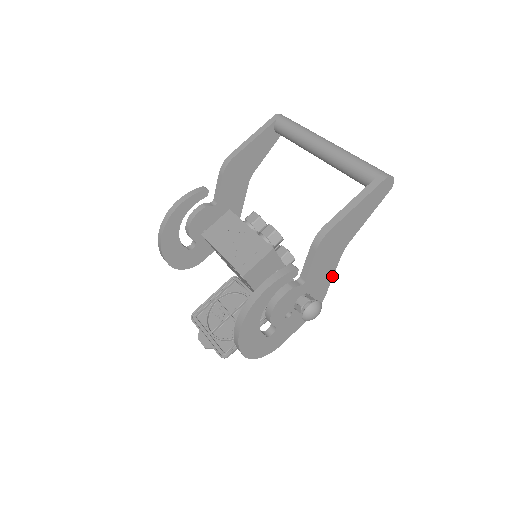
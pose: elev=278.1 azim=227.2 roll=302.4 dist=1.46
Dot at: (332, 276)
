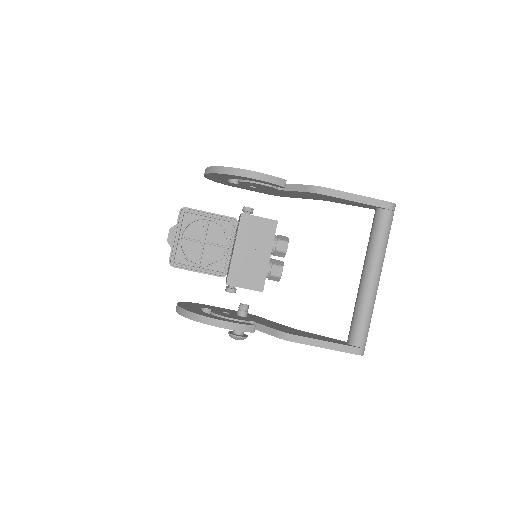
Dot at: occluded
